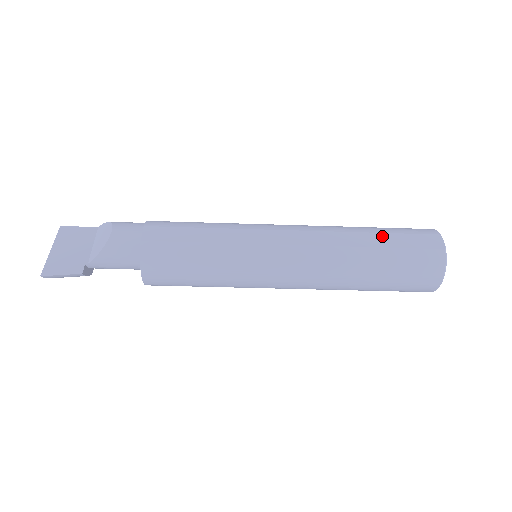
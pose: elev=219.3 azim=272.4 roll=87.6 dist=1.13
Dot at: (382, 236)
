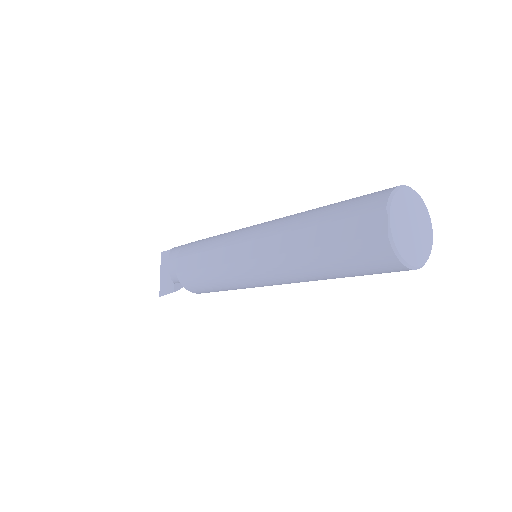
Dot at: (323, 229)
